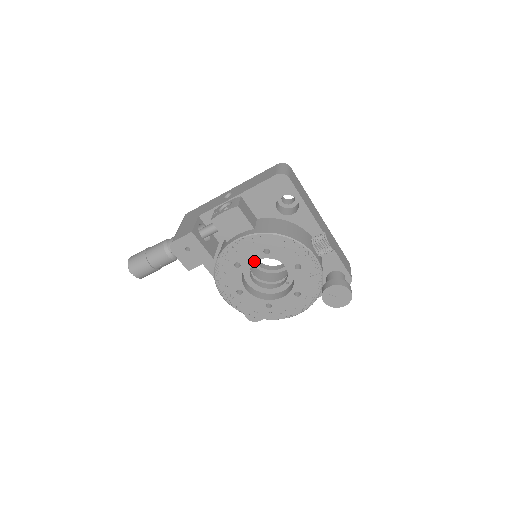
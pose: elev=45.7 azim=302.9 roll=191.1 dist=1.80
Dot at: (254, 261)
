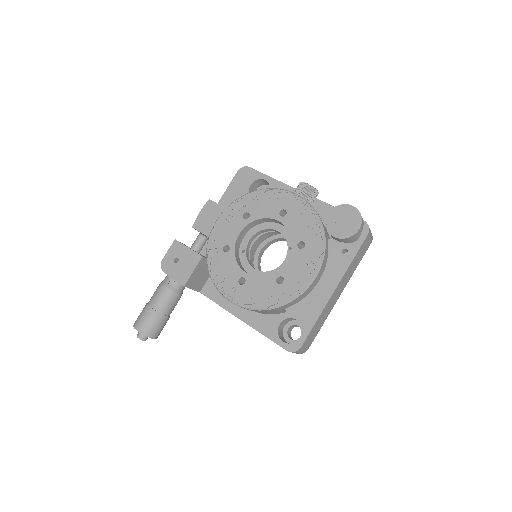
Dot at: (246, 245)
